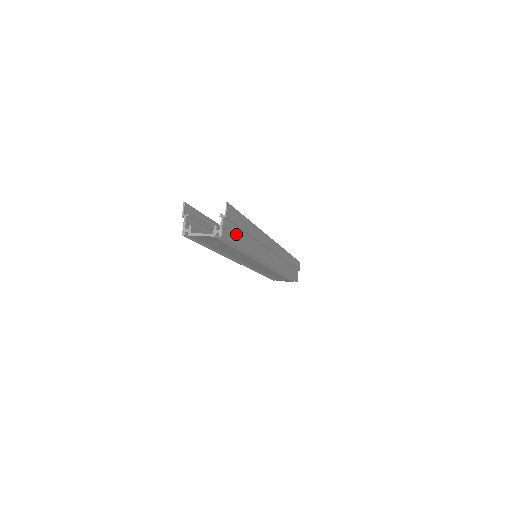
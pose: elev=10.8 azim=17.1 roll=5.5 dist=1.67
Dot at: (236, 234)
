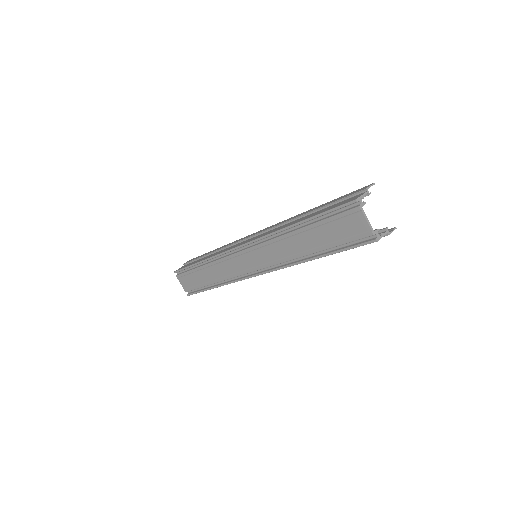
Dot at: occluded
